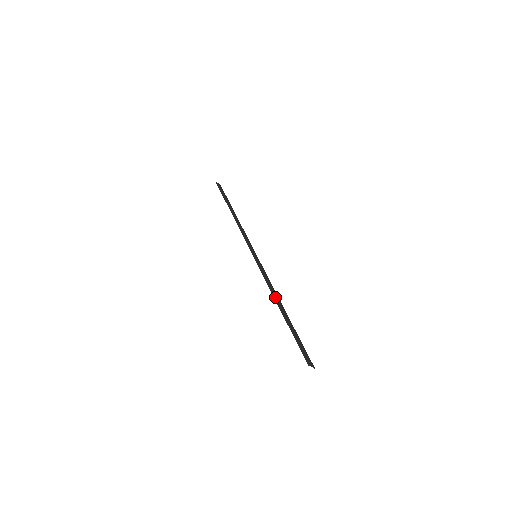
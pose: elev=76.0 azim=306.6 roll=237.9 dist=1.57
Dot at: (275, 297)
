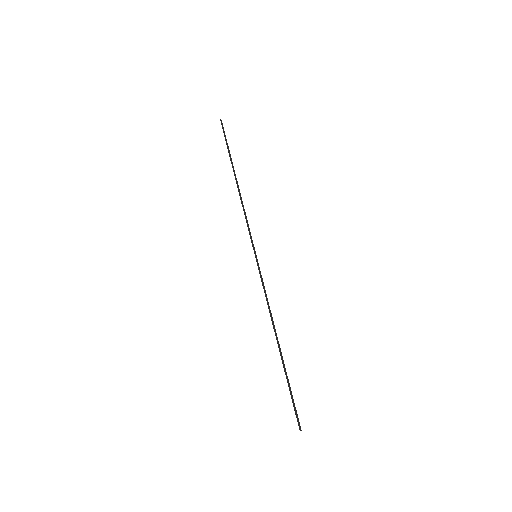
Dot at: (274, 327)
